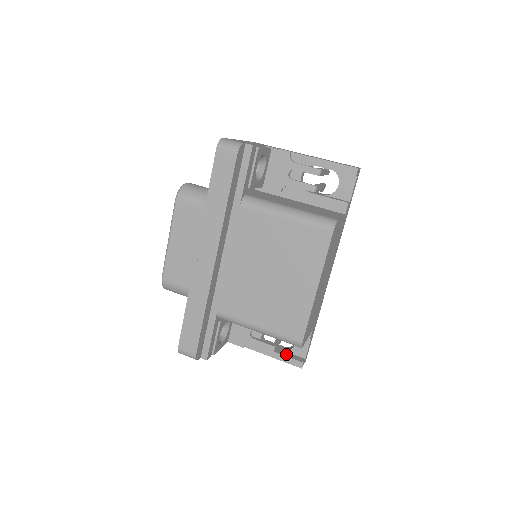
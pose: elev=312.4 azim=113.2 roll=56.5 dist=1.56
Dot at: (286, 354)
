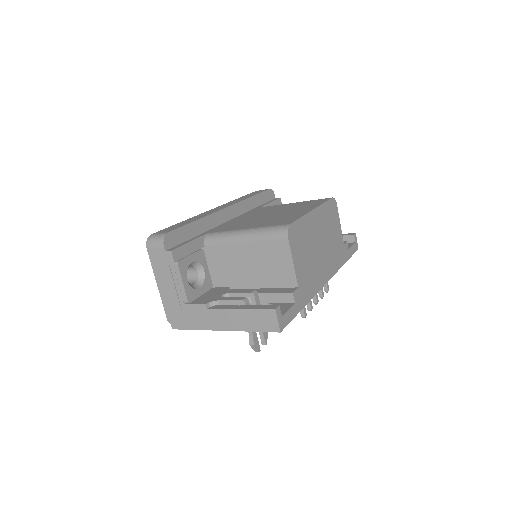
Dot at: occluded
